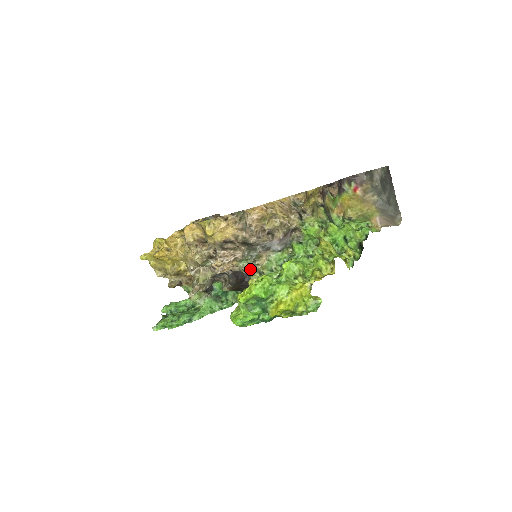
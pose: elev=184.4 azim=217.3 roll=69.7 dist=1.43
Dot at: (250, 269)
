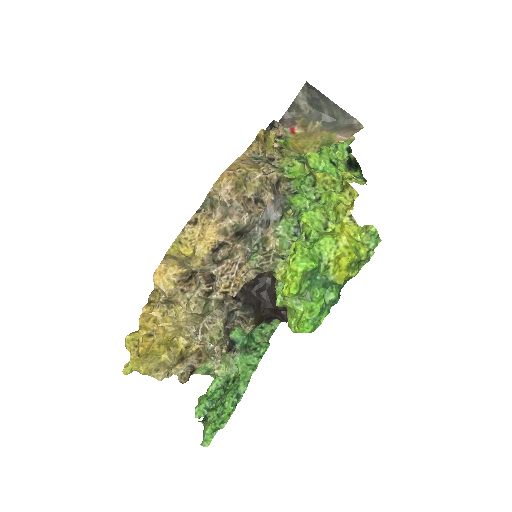
Dot at: (268, 259)
